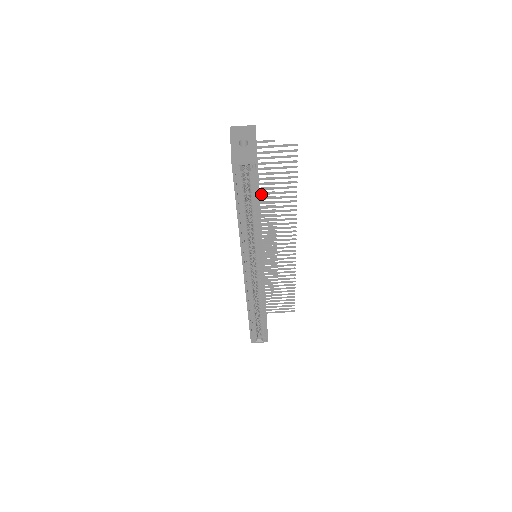
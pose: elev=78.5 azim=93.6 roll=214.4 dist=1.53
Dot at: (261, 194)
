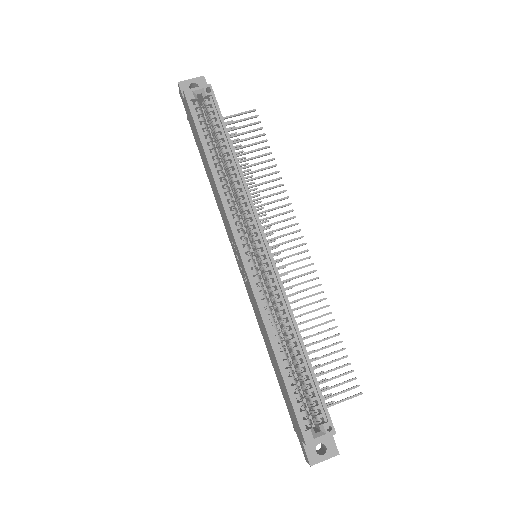
Dot at: occluded
